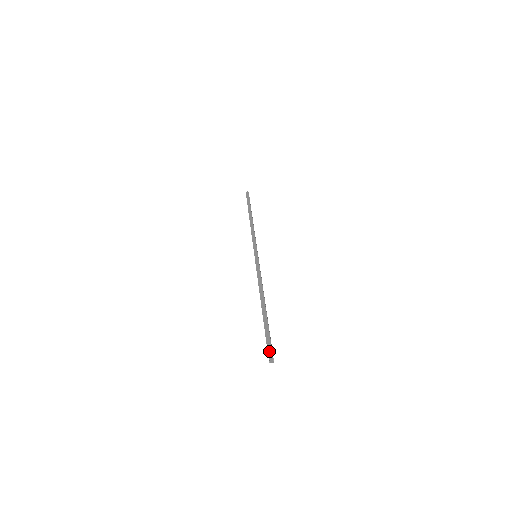
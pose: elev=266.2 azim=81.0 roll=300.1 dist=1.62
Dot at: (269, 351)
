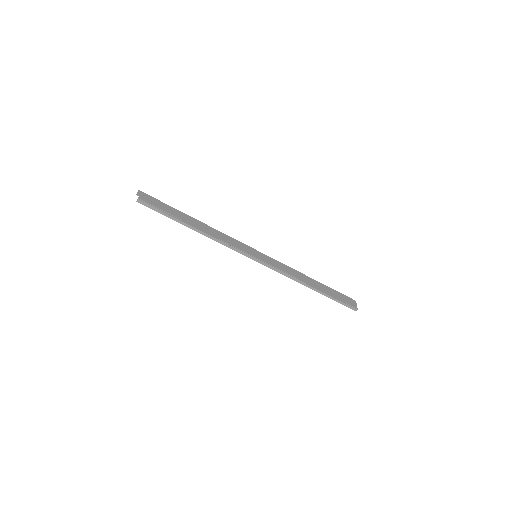
Dot at: (356, 310)
